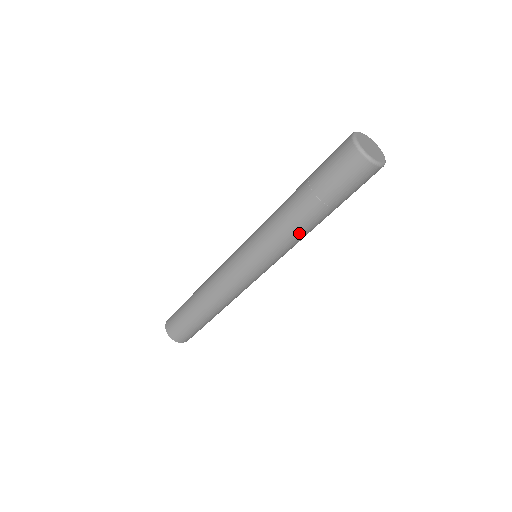
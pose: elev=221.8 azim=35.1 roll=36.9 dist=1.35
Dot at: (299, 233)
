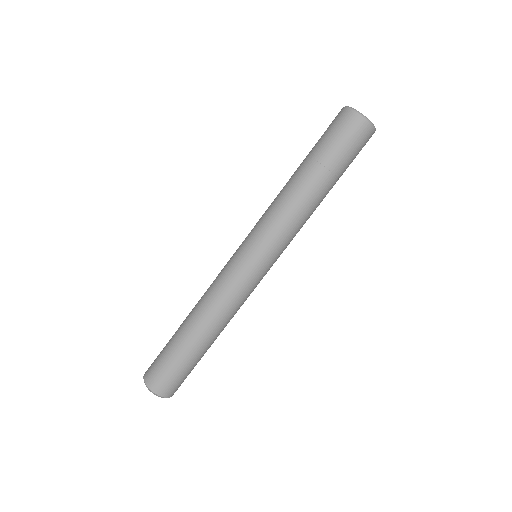
Dot at: (300, 205)
